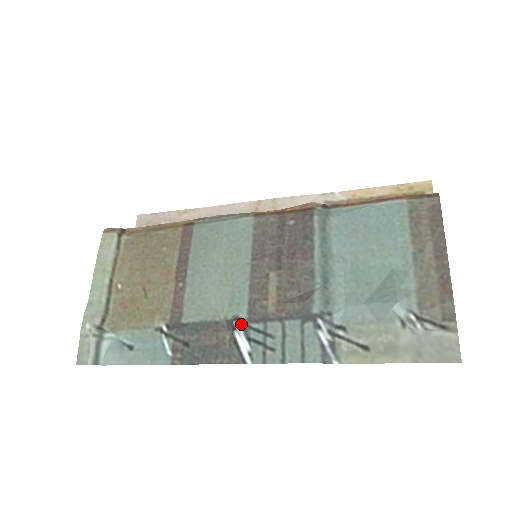
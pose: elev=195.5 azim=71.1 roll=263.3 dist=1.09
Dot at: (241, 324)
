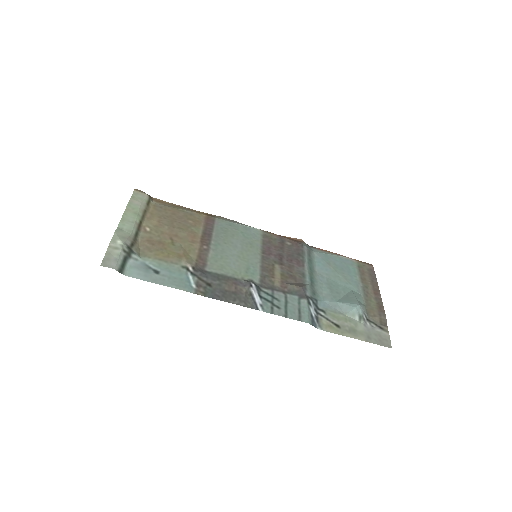
Dot at: (256, 285)
